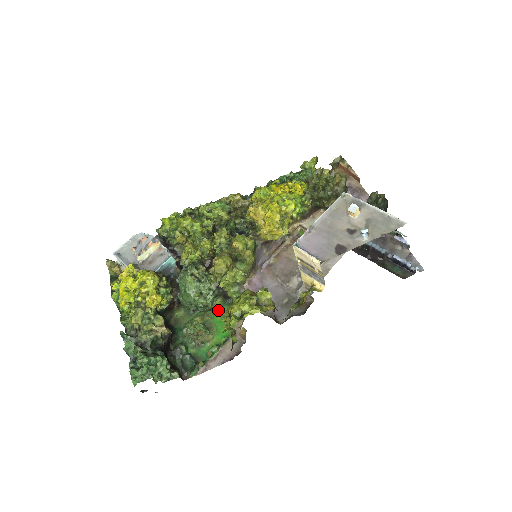
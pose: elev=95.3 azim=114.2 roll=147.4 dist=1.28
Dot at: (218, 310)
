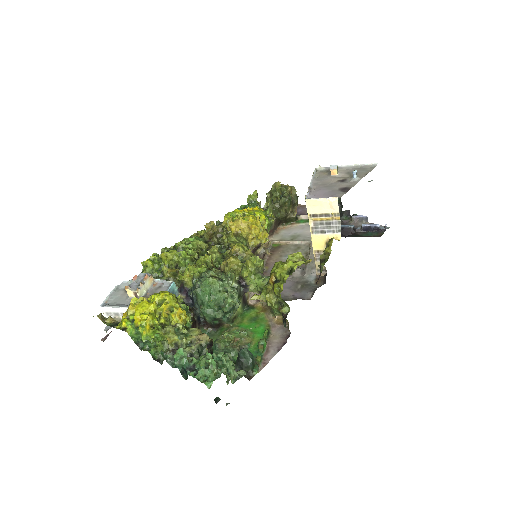
Dot at: (253, 296)
